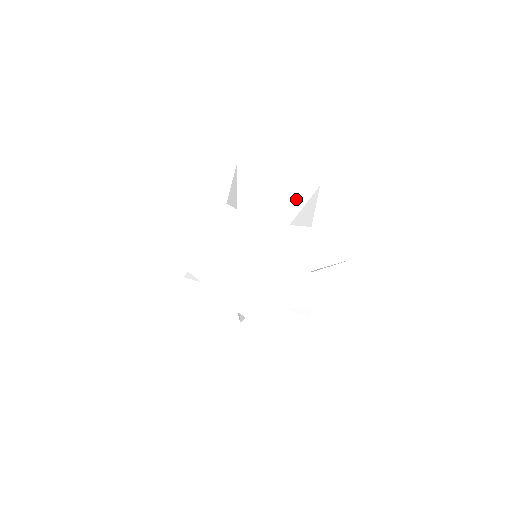
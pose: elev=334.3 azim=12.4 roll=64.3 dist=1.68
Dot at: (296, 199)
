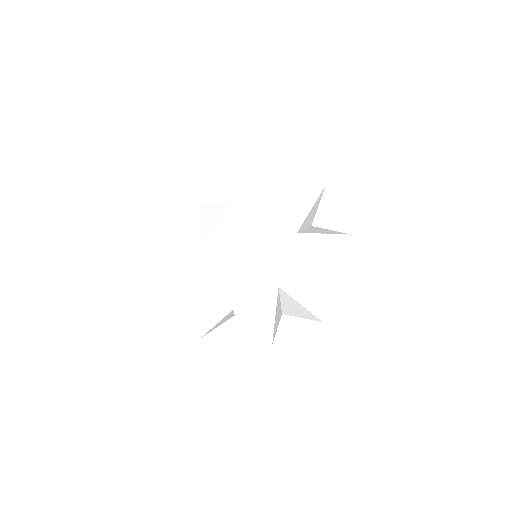
Dot at: (324, 231)
